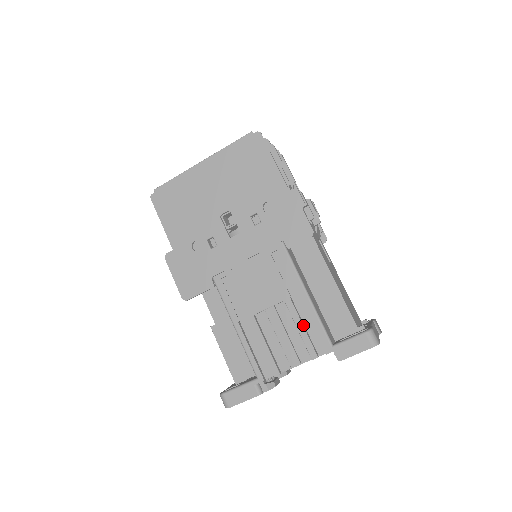
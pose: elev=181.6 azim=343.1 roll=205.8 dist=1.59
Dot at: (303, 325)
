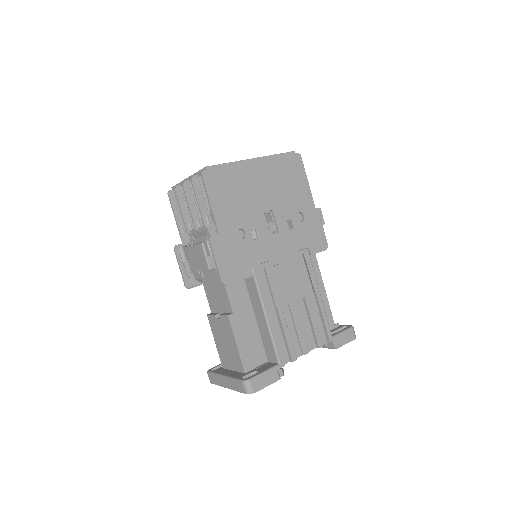
Dot at: (315, 319)
